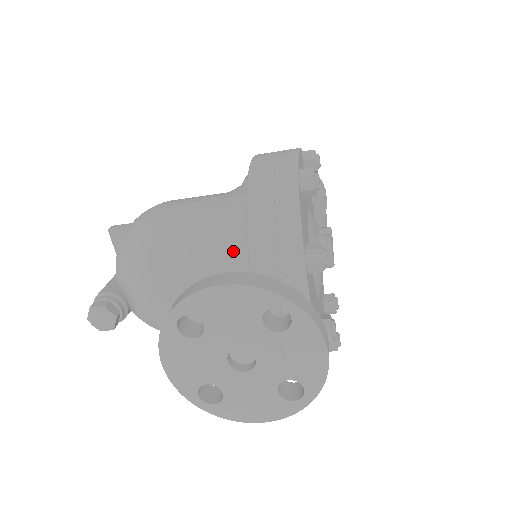
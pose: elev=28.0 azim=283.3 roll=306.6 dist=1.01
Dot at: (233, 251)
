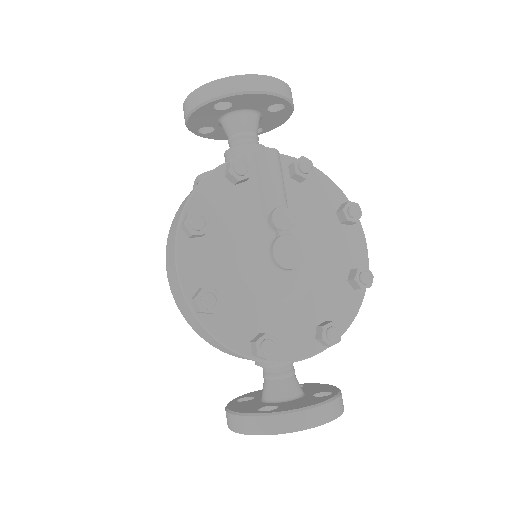
Dot at: occluded
